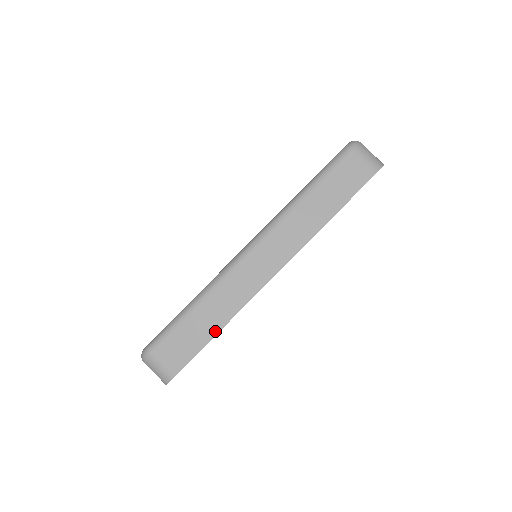
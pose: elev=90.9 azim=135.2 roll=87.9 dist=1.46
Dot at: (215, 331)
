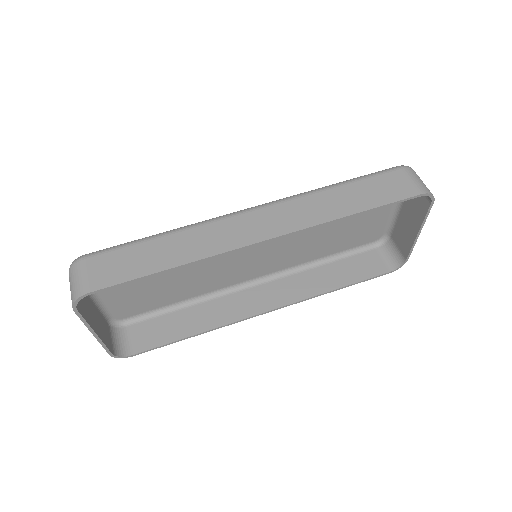
Dot at: (165, 267)
